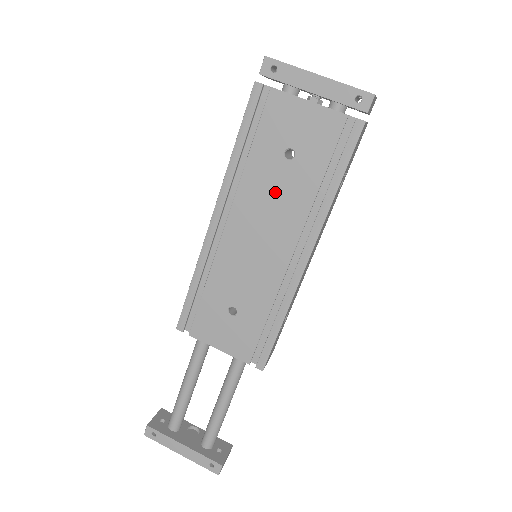
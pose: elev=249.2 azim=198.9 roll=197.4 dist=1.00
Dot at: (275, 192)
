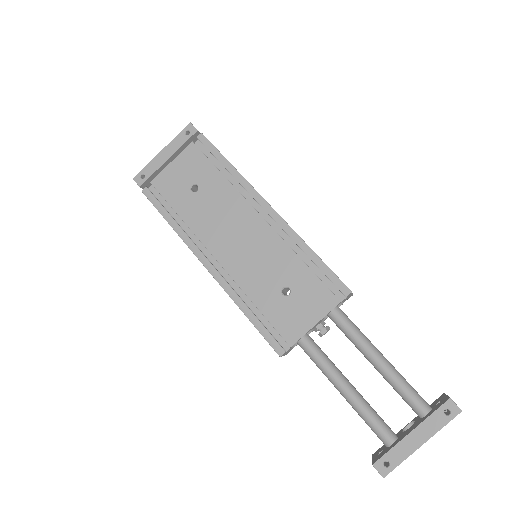
Dot at: (213, 210)
